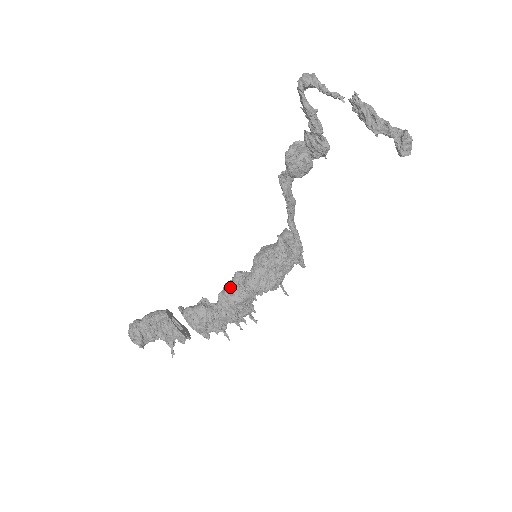
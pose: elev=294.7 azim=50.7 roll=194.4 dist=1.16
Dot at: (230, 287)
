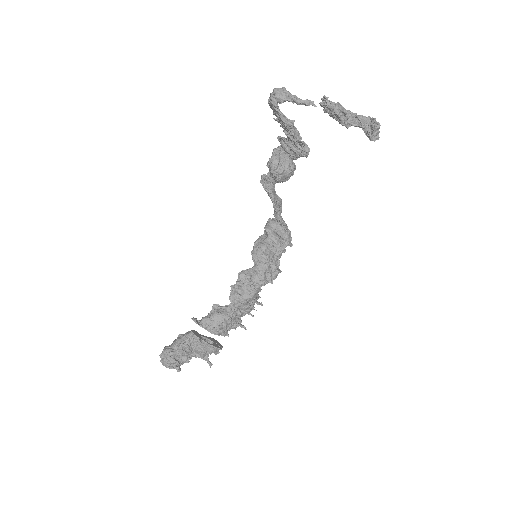
Dot at: (237, 288)
